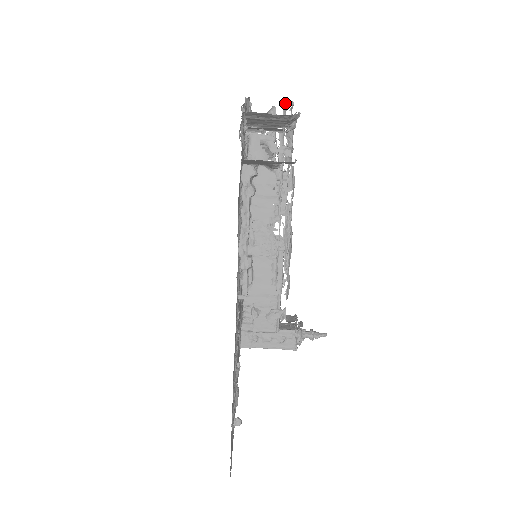
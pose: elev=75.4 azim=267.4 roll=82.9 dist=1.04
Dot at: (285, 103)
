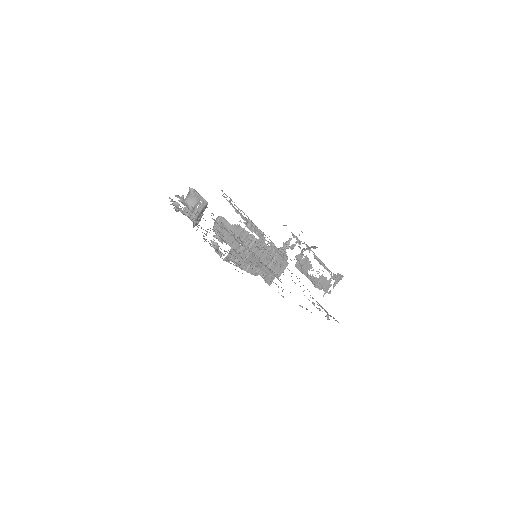
Dot at: occluded
